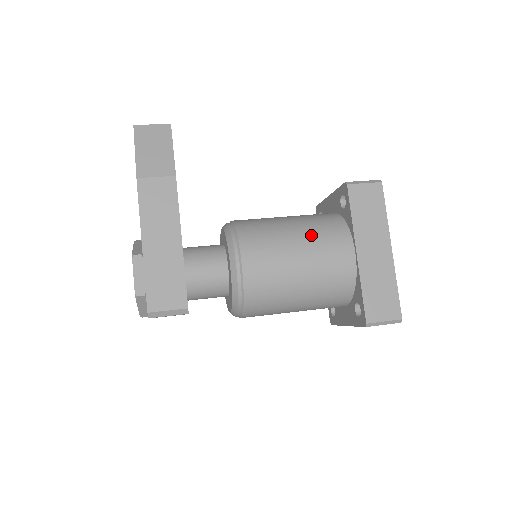
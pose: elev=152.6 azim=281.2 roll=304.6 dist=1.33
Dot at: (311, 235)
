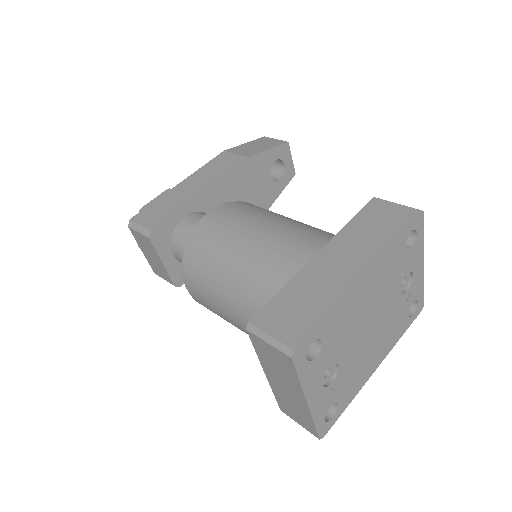
Dot at: (294, 225)
